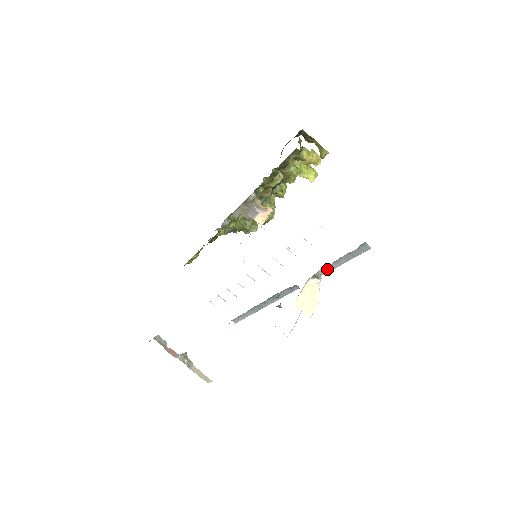
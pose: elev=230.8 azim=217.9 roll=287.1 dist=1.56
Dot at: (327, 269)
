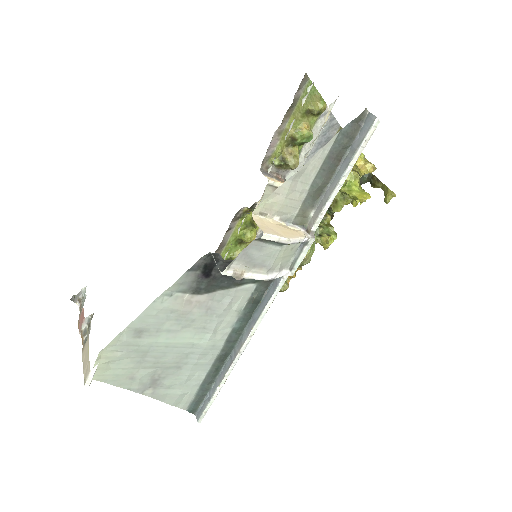
Dot at: (322, 204)
